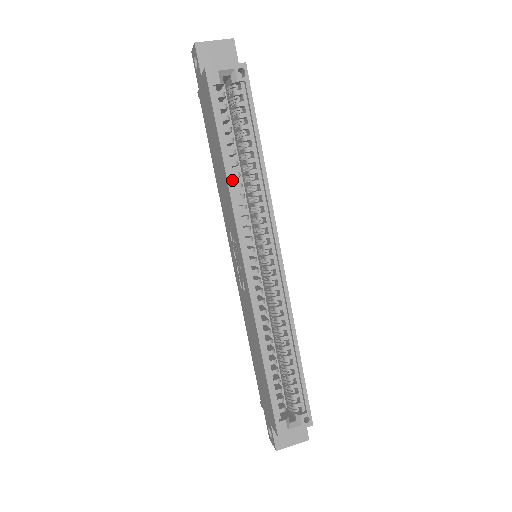
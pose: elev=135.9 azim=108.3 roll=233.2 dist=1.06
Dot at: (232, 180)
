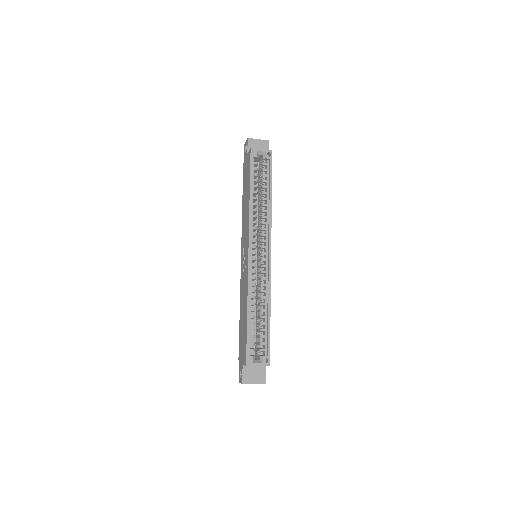
Dot at: (252, 206)
